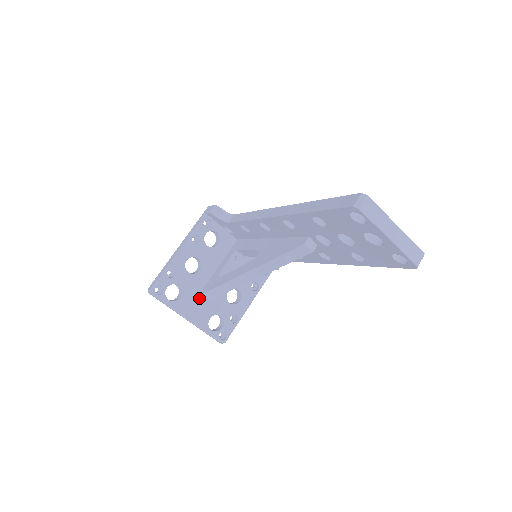
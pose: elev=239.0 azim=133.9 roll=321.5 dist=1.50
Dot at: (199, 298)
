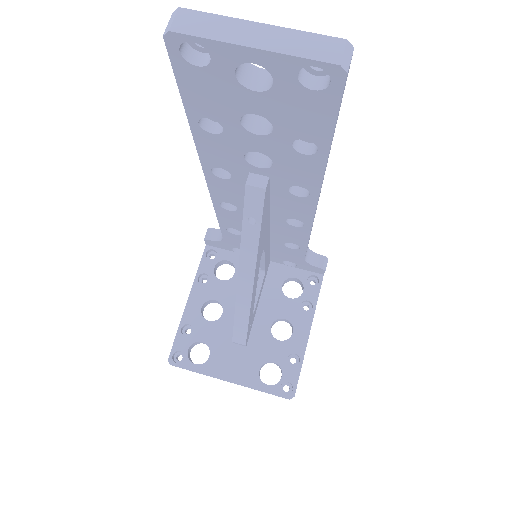
Dot at: (234, 348)
